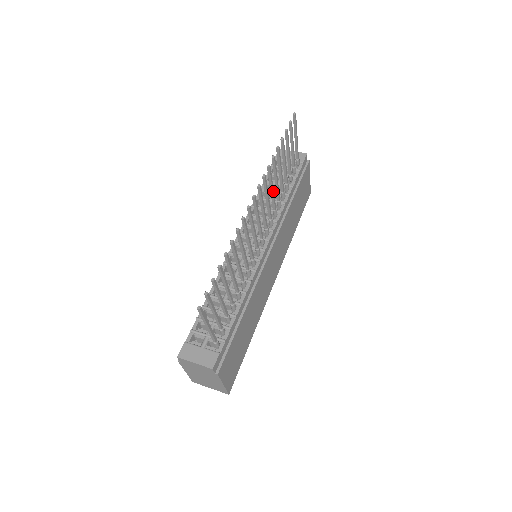
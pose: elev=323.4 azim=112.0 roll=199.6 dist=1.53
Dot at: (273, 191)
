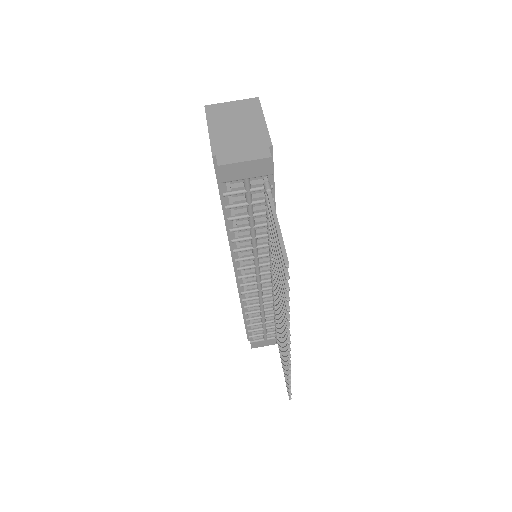
Dot at: occluded
